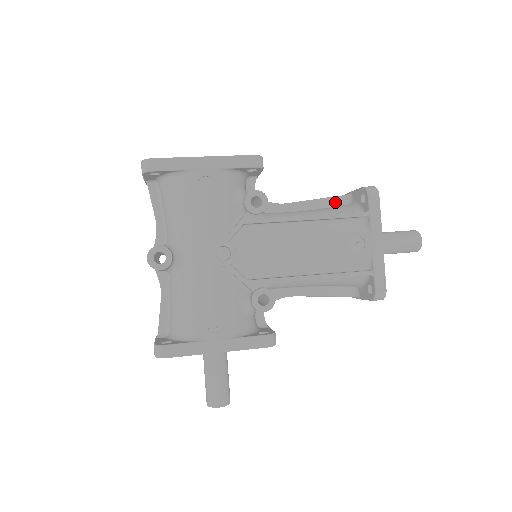
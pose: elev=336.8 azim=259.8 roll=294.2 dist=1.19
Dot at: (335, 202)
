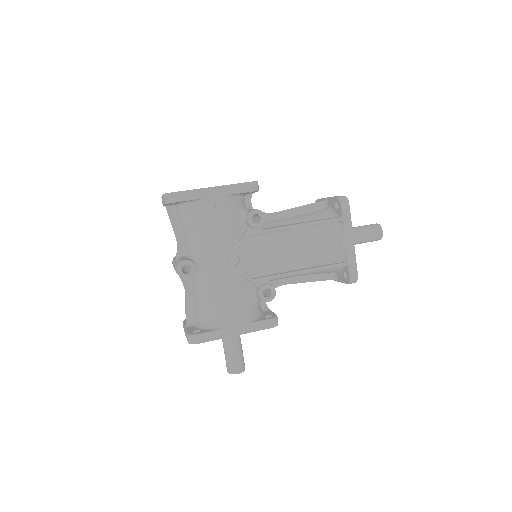
Dot at: (314, 207)
